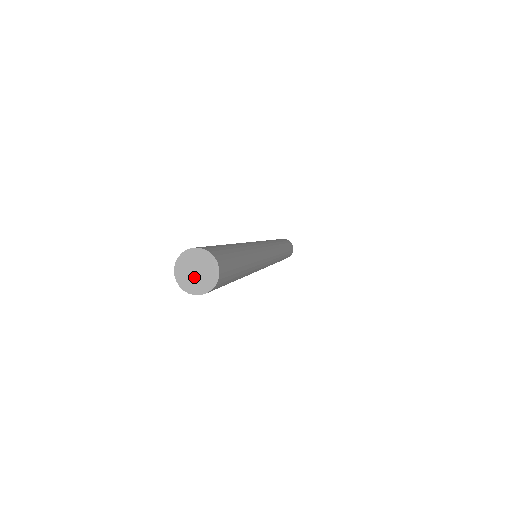
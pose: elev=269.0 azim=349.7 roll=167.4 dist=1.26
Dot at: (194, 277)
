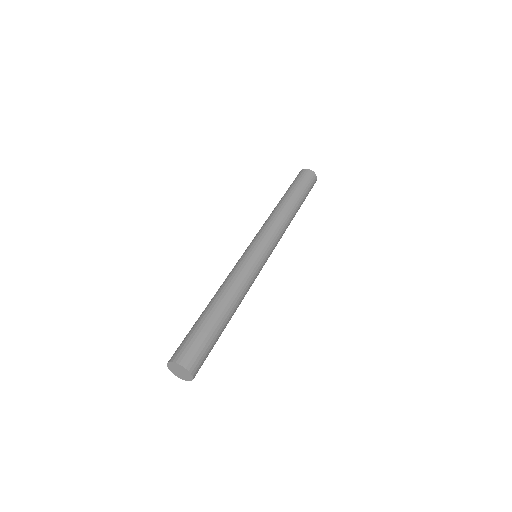
Dot at: (181, 374)
